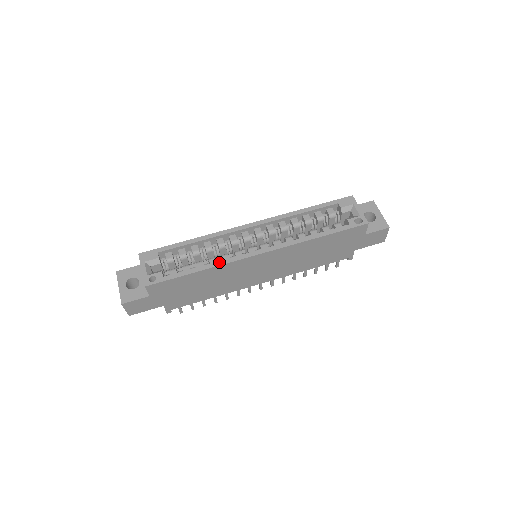
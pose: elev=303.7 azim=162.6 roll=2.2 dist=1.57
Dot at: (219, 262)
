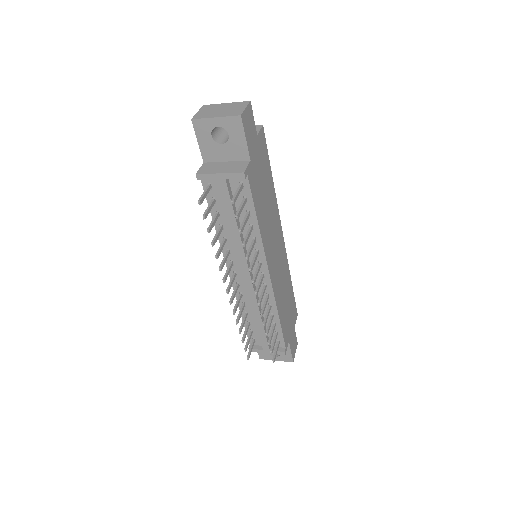
Dot at: occluded
